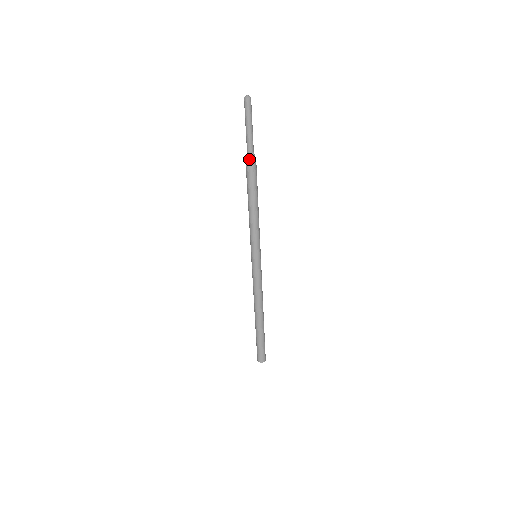
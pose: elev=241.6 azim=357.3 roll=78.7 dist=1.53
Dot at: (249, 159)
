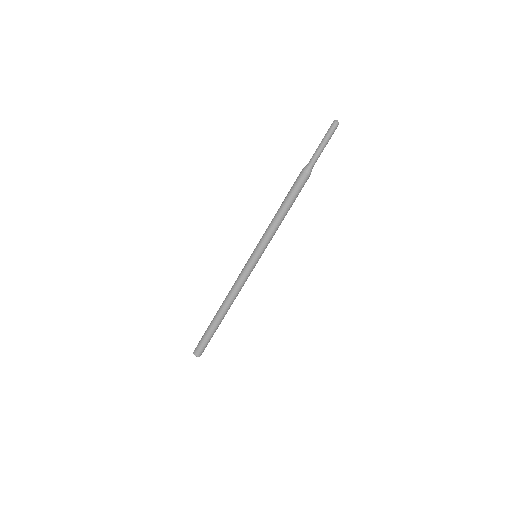
Dot at: (307, 171)
